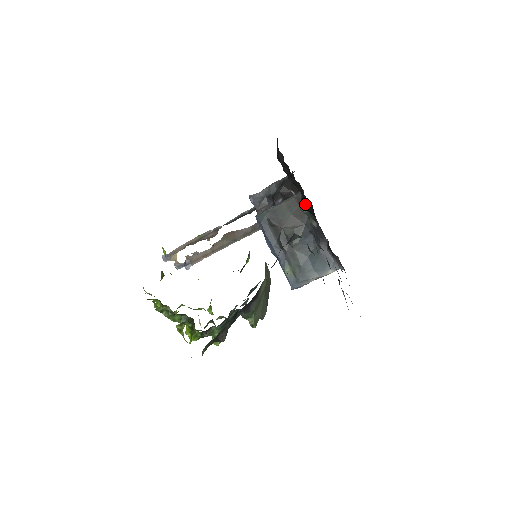
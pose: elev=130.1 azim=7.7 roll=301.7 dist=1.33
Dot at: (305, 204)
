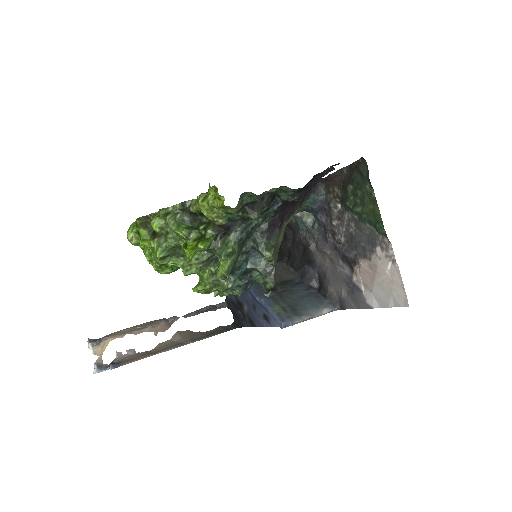
Dot at: (293, 258)
